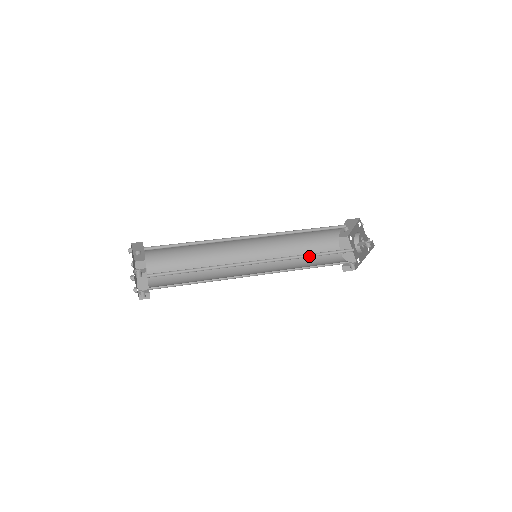
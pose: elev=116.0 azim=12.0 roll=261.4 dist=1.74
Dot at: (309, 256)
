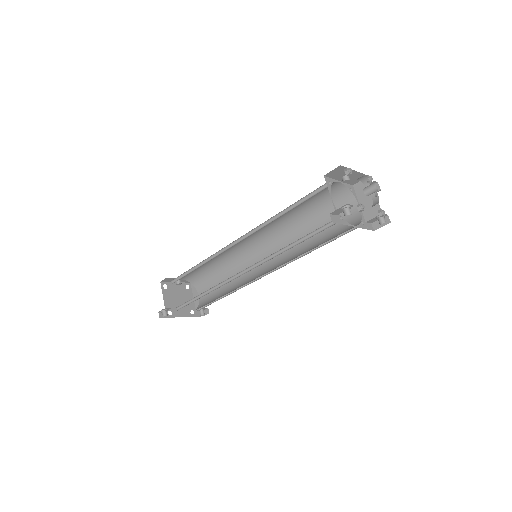
Dot at: (292, 246)
